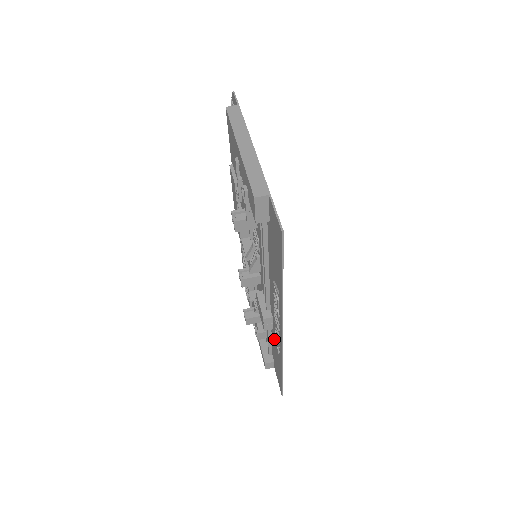
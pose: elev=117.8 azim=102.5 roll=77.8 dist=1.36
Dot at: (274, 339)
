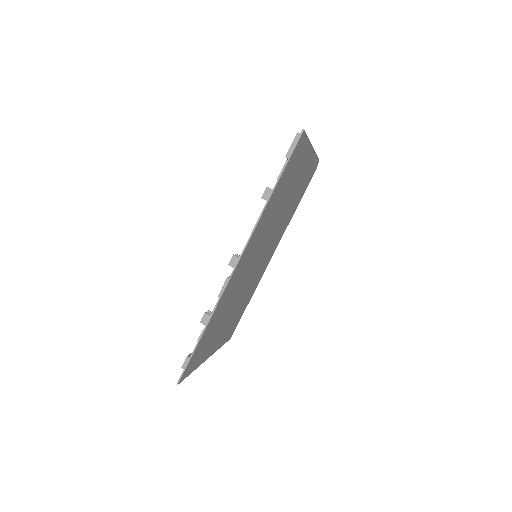
Dot at: (219, 312)
